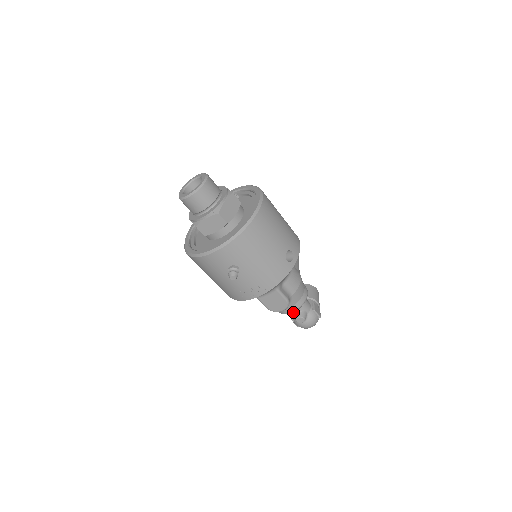
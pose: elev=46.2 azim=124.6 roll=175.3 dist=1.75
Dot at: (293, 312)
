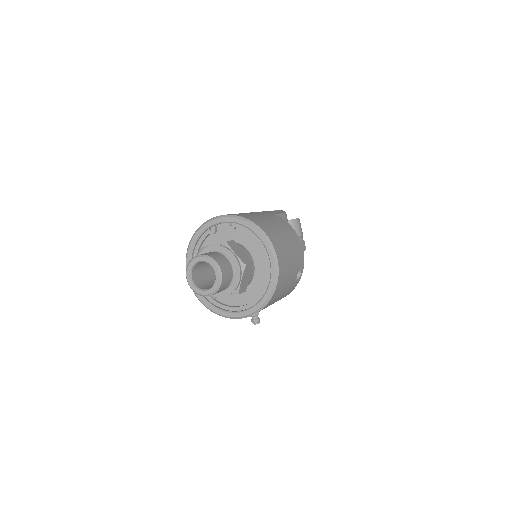
Dot at: occluded
